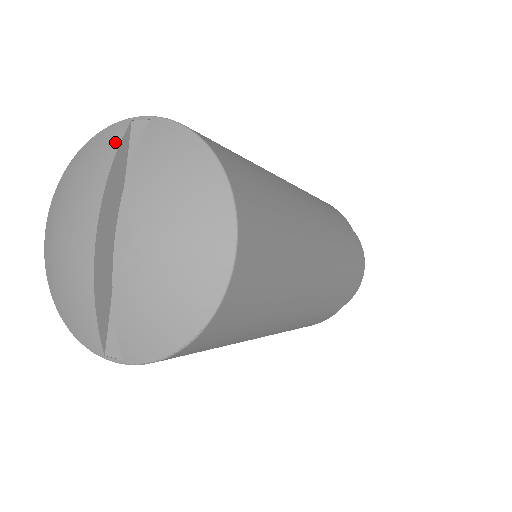
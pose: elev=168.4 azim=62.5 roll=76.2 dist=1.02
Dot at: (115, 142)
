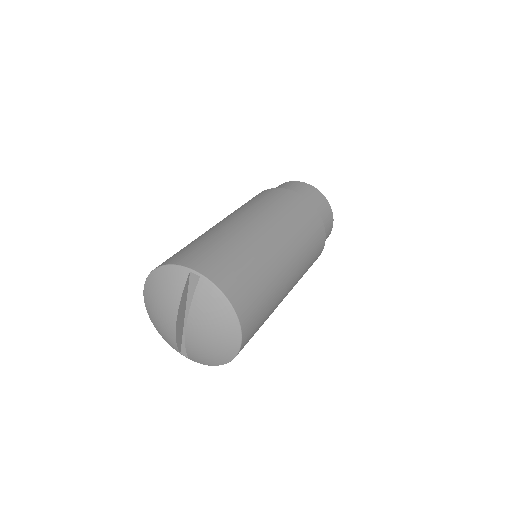
Dot at: (182, 282)
